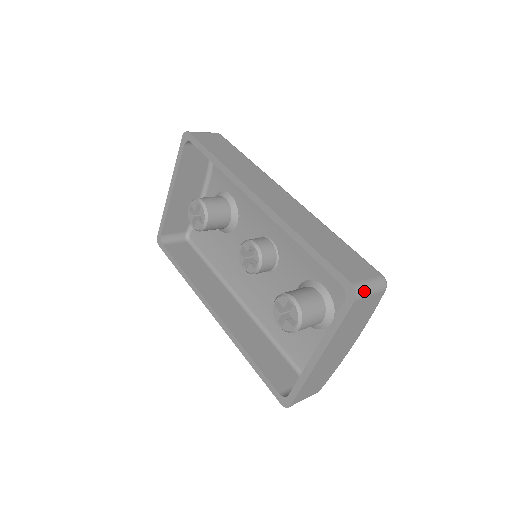
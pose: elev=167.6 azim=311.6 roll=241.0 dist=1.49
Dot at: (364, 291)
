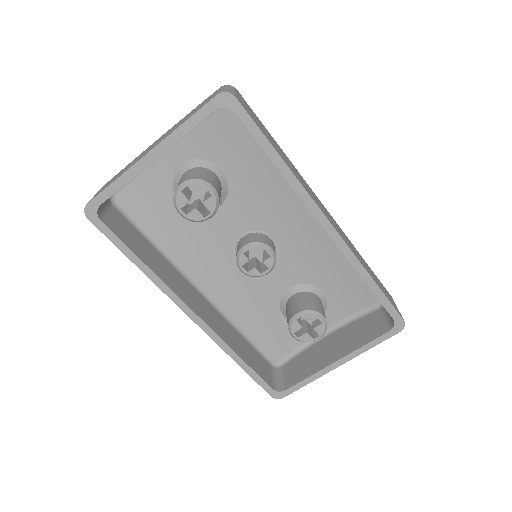
Dot at: occluded
